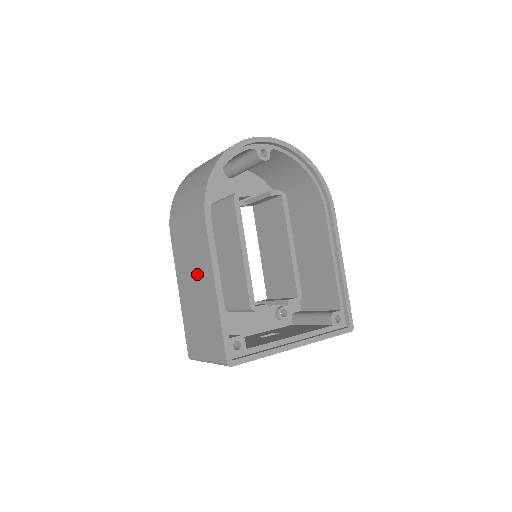
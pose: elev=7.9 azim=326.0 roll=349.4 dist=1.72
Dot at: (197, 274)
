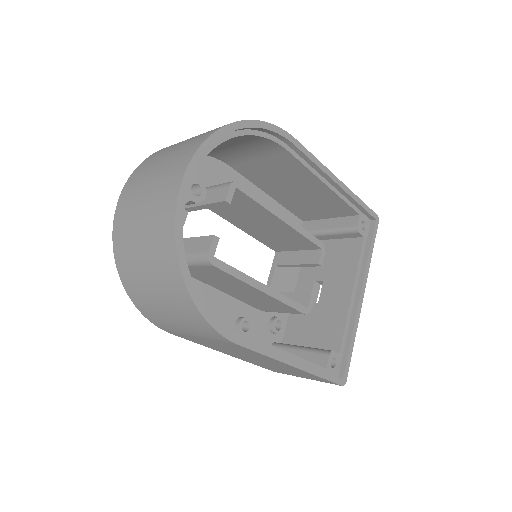
Dot at: occluded
